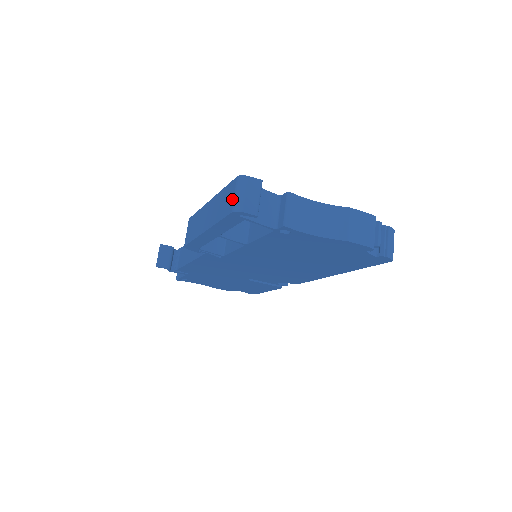
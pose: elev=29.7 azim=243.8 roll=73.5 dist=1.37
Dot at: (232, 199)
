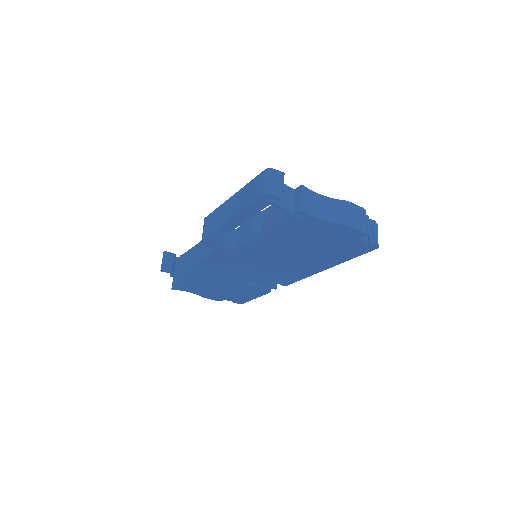
Dot at: (262, 186)
